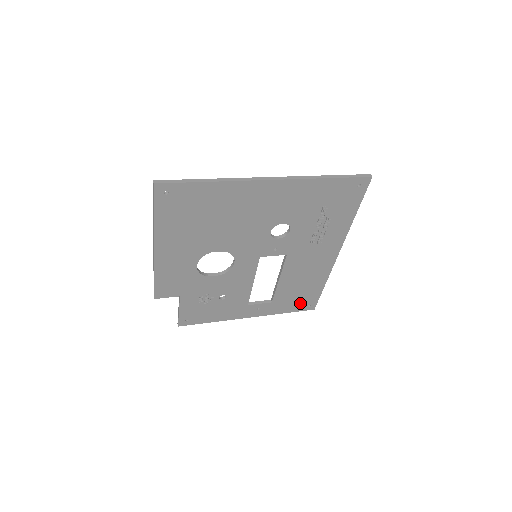
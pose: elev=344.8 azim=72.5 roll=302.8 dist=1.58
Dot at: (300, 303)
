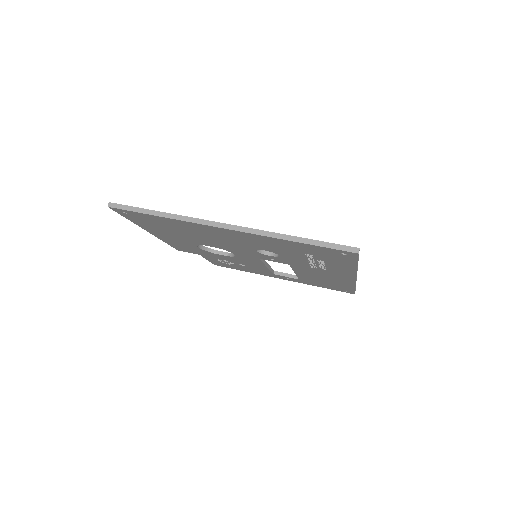
Dot at: (333, 287)
